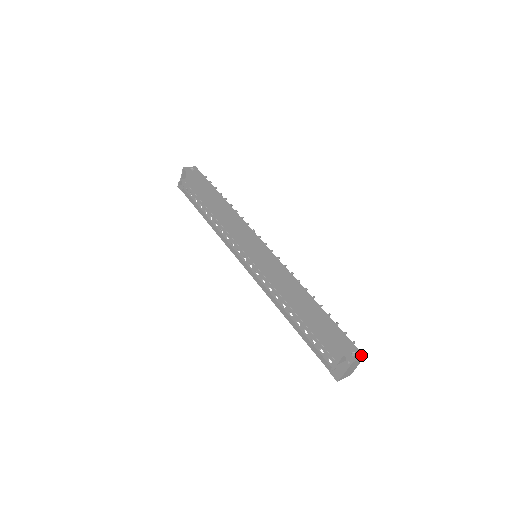
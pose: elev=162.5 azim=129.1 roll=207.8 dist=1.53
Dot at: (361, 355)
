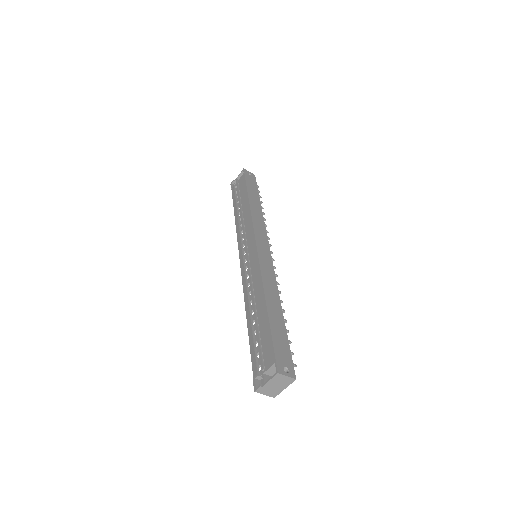
Dot at: (293, 375)
